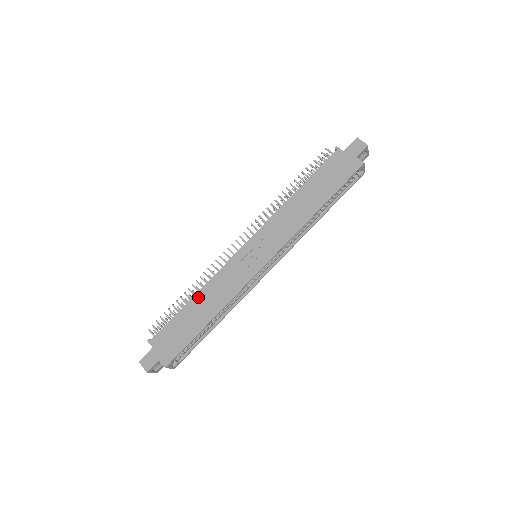
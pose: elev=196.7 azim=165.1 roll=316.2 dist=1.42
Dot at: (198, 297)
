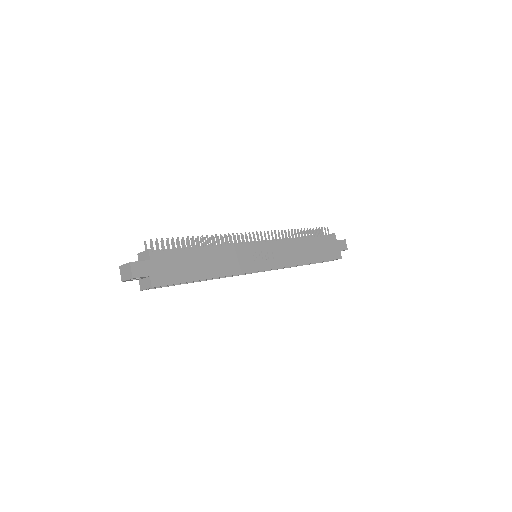
Dot at: (210, 251)
